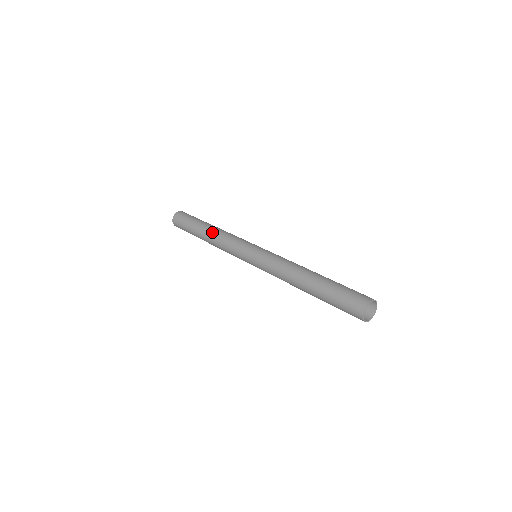
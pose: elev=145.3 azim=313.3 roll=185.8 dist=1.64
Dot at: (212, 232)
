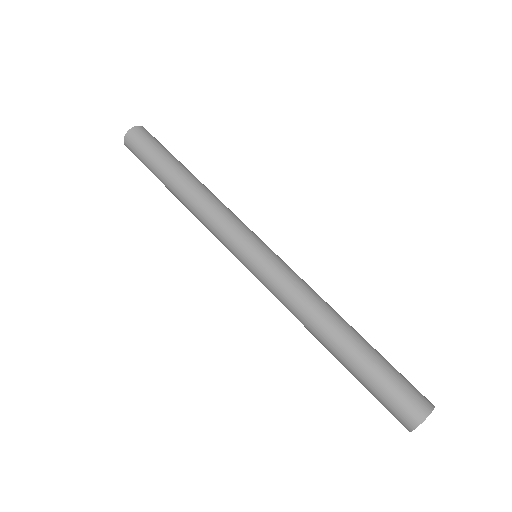
Dot at: (203, 184)
